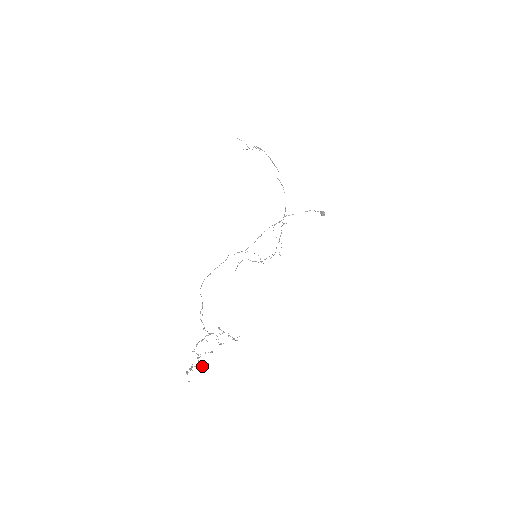
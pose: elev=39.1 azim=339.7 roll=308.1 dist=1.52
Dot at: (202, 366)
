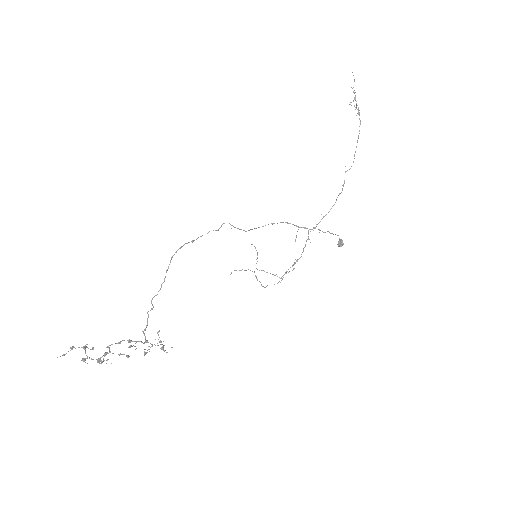
Dot at: (101, 360)
